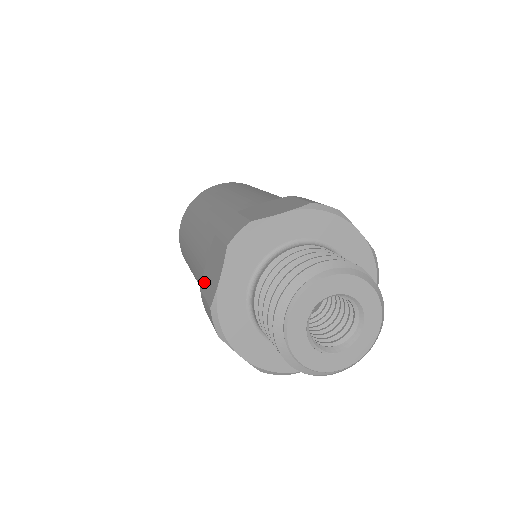
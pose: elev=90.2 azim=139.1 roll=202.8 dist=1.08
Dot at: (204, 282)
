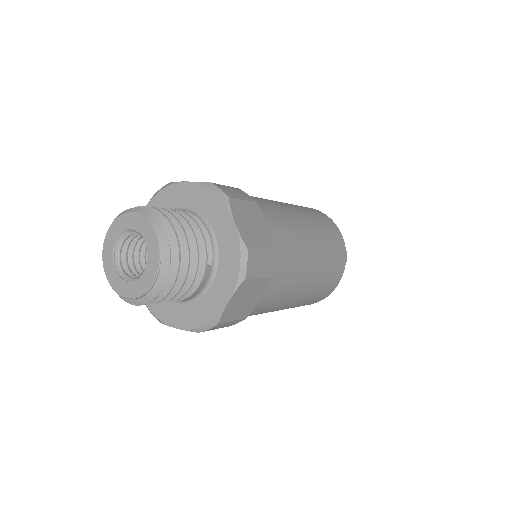
Dot at: occluded
